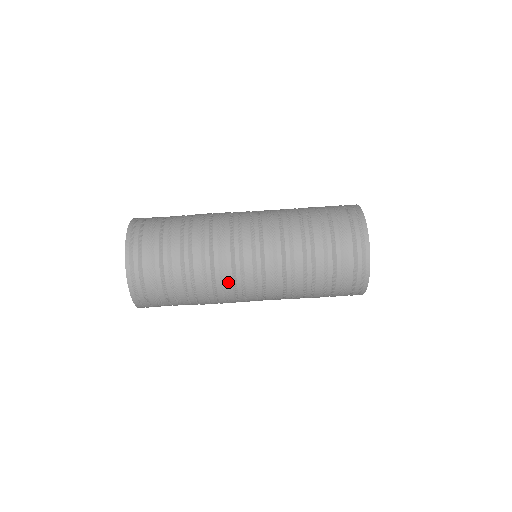
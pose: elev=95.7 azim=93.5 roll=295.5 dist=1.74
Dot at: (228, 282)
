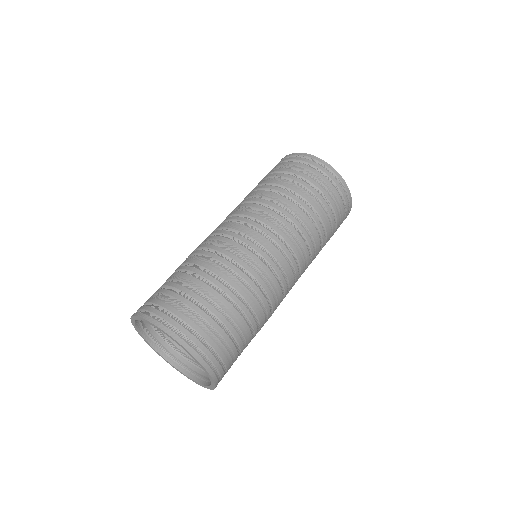
Dot at: (225, 242)
